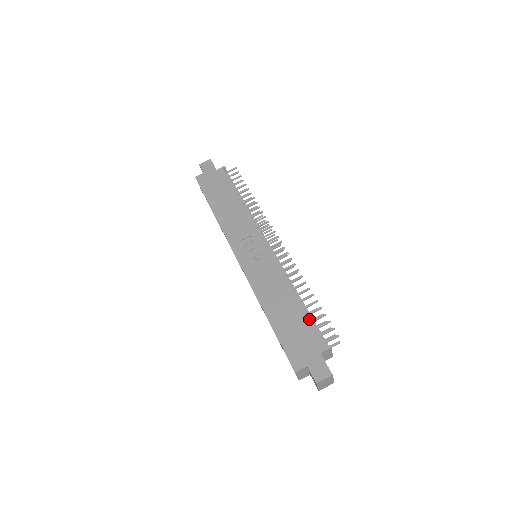
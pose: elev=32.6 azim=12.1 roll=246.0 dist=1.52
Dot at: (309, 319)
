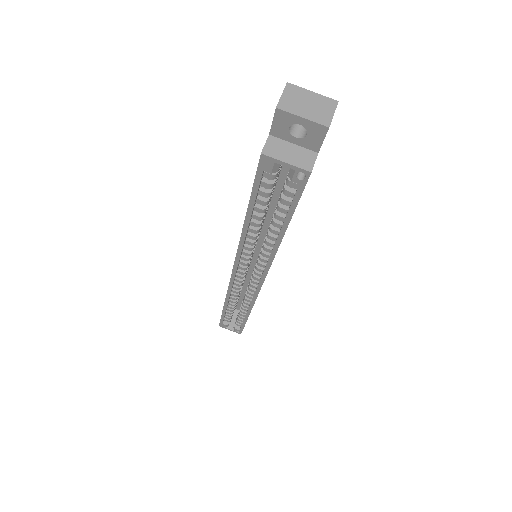
Dot at: occluded
